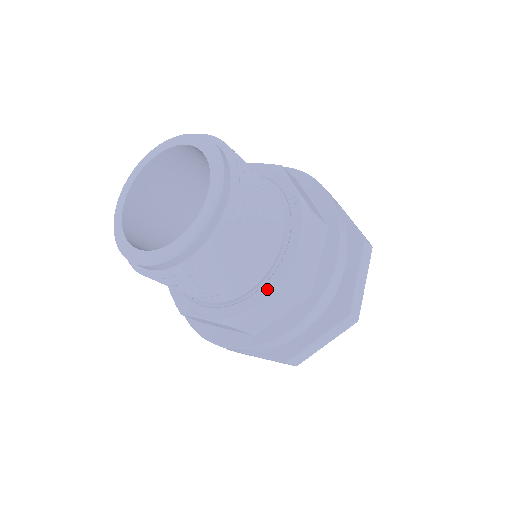
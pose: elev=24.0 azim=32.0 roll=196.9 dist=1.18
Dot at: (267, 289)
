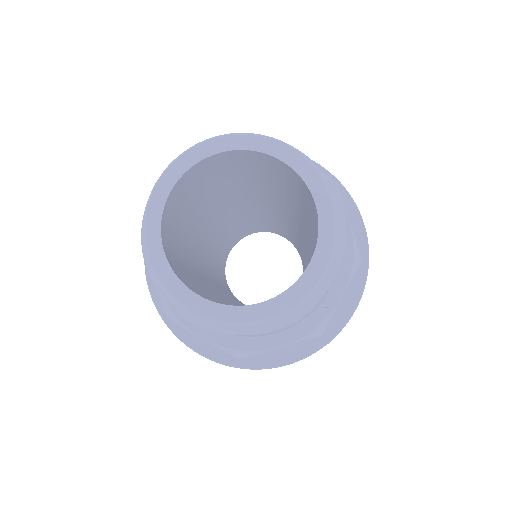
Dot at: (220, 338)
